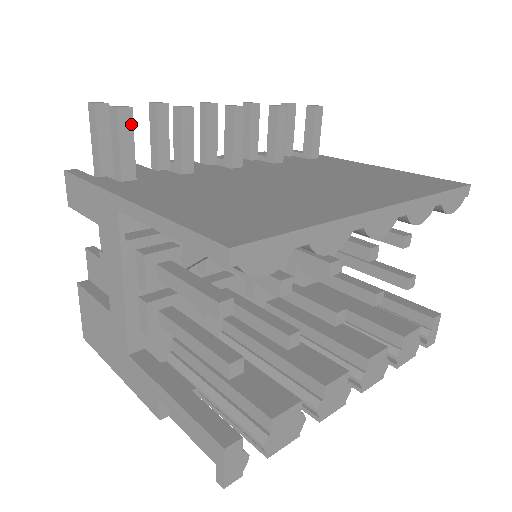
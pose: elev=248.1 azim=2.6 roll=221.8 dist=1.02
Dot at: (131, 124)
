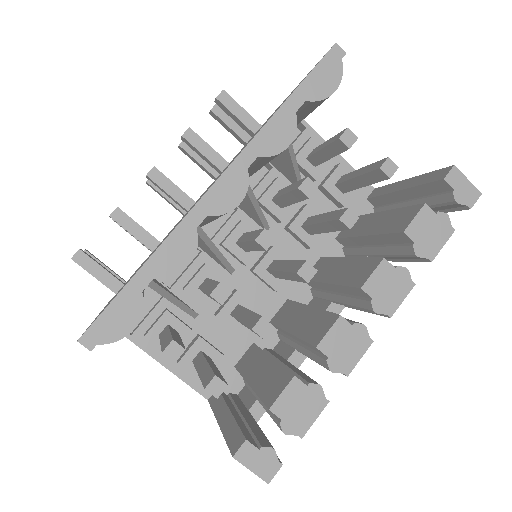
Dot at: (88, 258)
